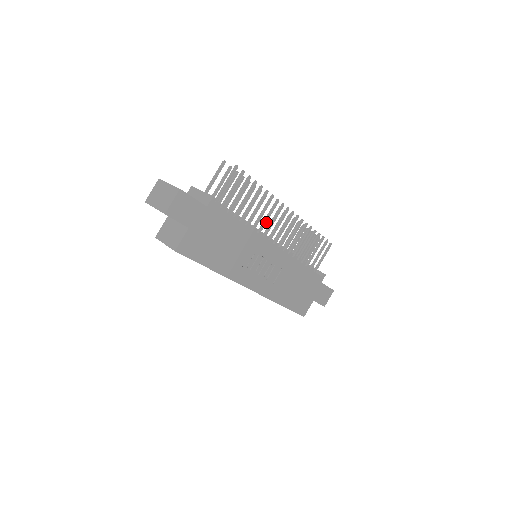
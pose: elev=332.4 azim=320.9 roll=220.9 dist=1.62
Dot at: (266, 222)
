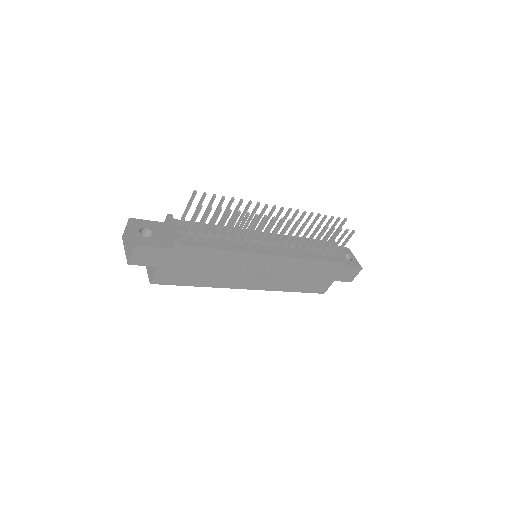
Dot at: (255, 236)
